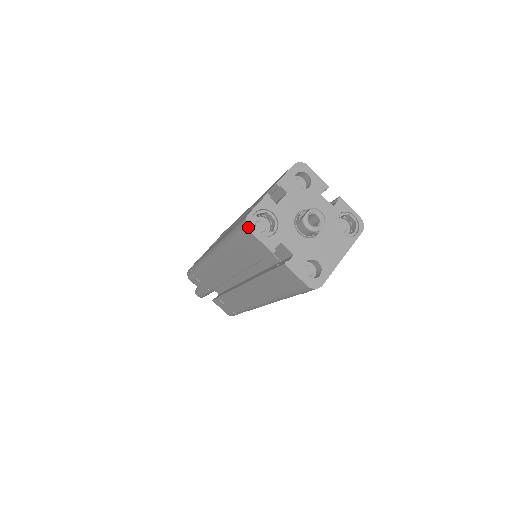
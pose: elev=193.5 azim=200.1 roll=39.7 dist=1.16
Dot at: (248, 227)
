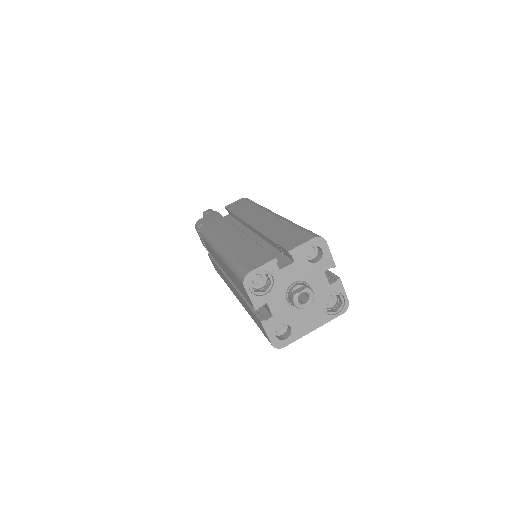
Dot at: (244, 283)
